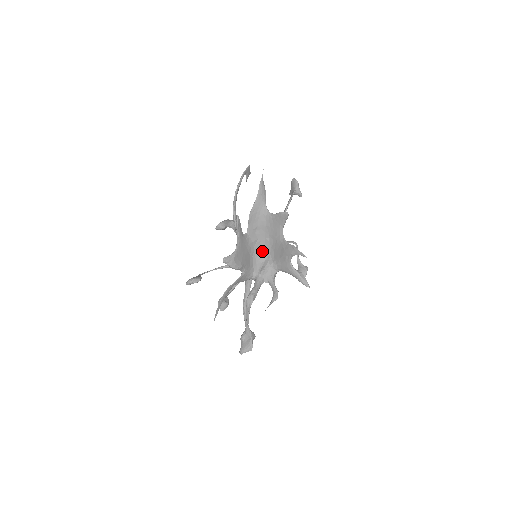
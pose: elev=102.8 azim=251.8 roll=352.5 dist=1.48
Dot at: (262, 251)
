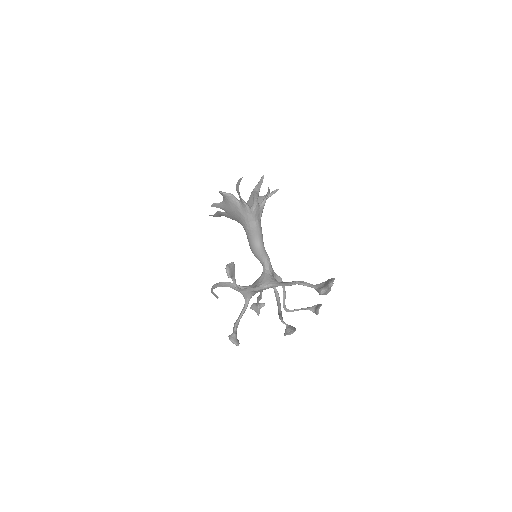
Dot at: occluded
